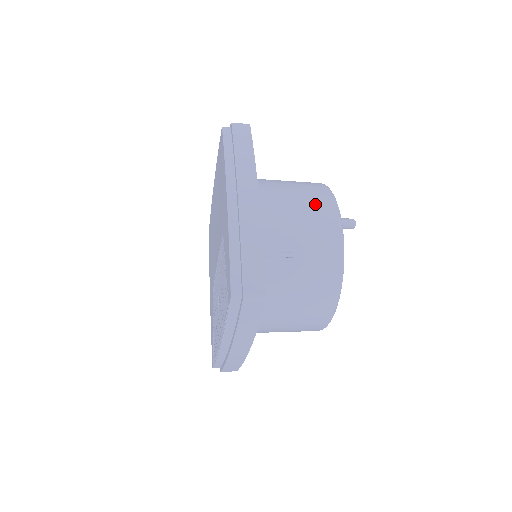
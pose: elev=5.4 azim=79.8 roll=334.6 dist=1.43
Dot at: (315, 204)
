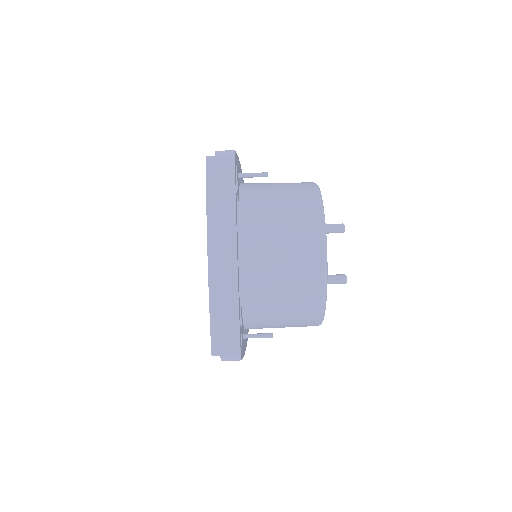
Dot at: occluded
